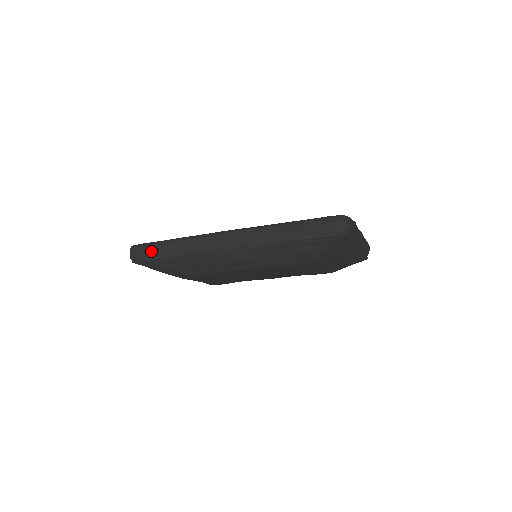
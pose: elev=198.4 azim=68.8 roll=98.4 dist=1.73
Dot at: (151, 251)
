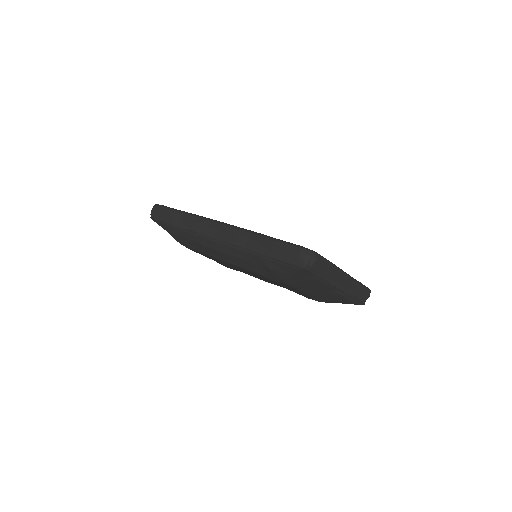
Dot at: (164, 214)
